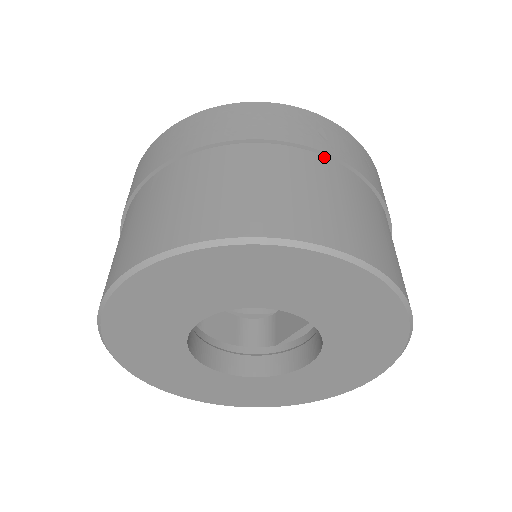
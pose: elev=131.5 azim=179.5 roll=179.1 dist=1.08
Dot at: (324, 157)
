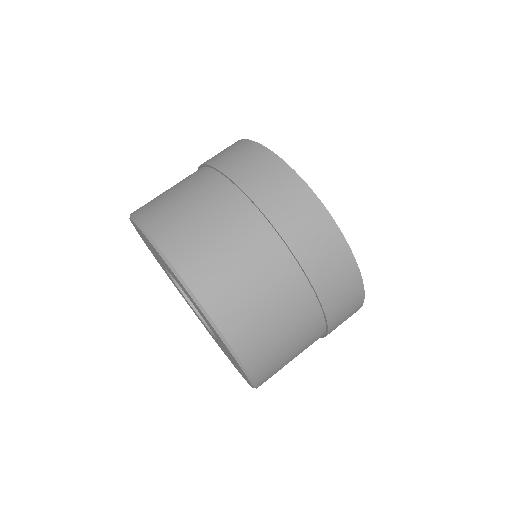
Dot at: (262, 216)
